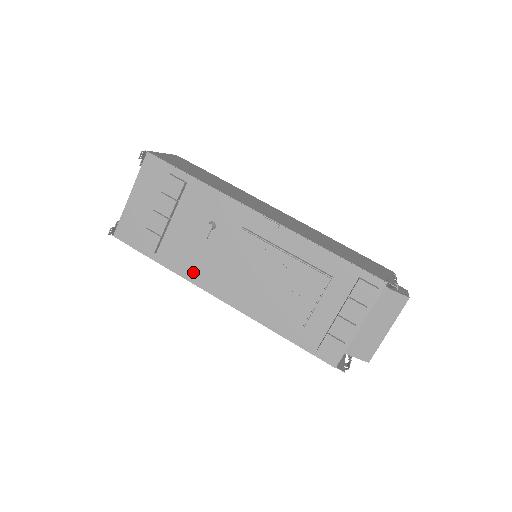
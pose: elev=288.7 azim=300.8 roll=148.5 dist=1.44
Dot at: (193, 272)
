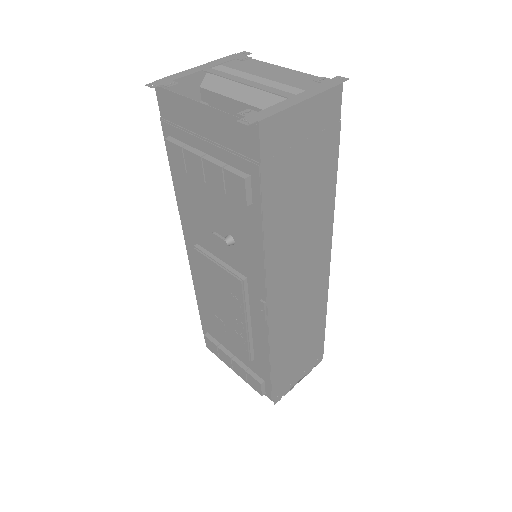
Dot at: (186, 214)
